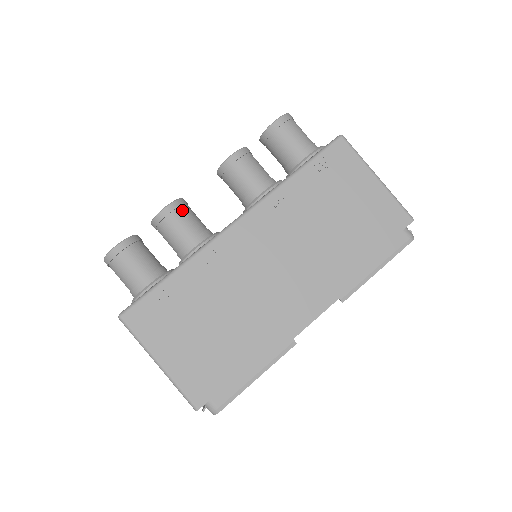
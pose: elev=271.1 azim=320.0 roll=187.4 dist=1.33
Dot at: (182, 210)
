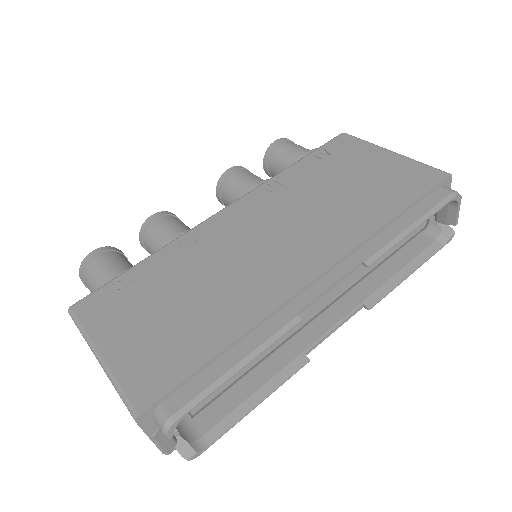
Dot at: (170, 217)
